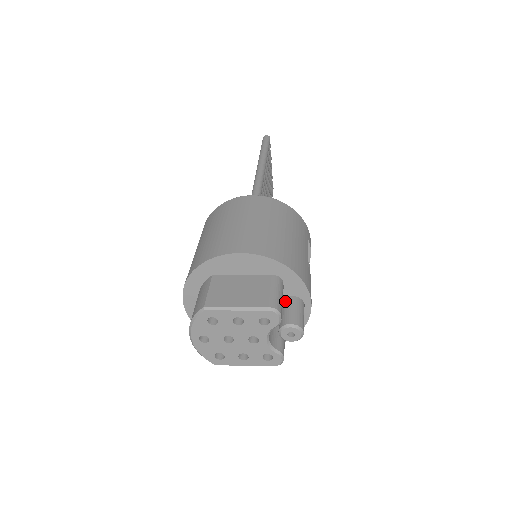
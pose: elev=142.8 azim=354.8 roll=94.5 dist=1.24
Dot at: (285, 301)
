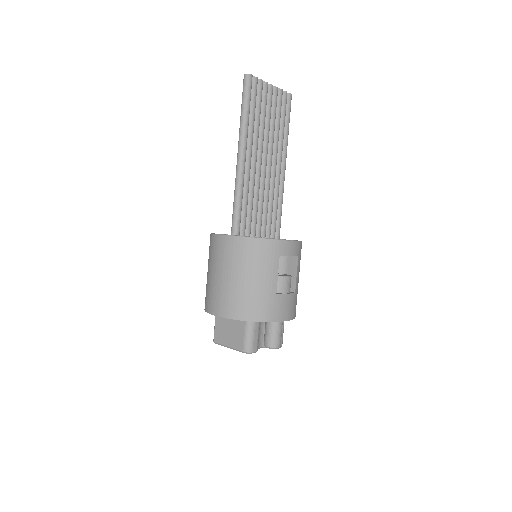
Dot at: (266, 322)
